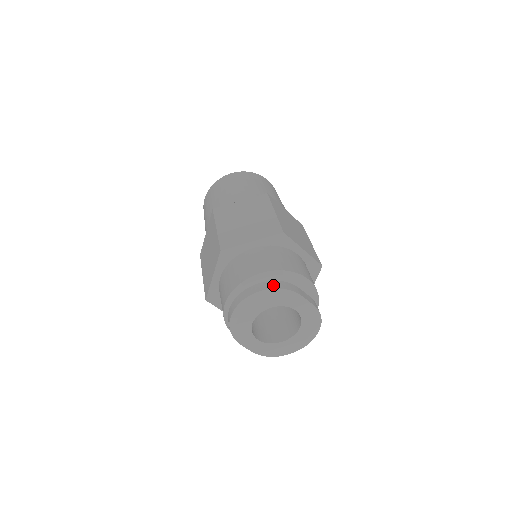
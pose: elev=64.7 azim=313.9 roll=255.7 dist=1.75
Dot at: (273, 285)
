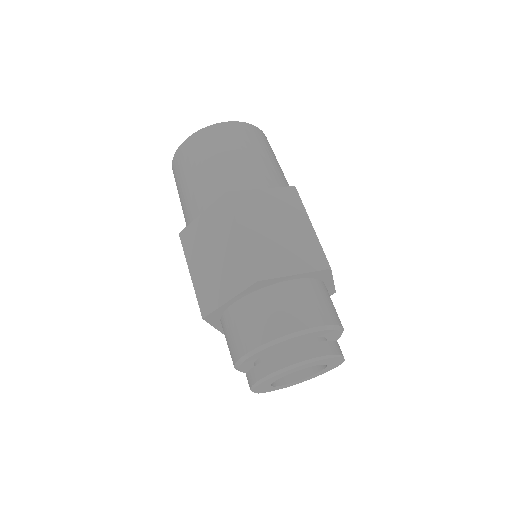
Dot at: (326, 349)
